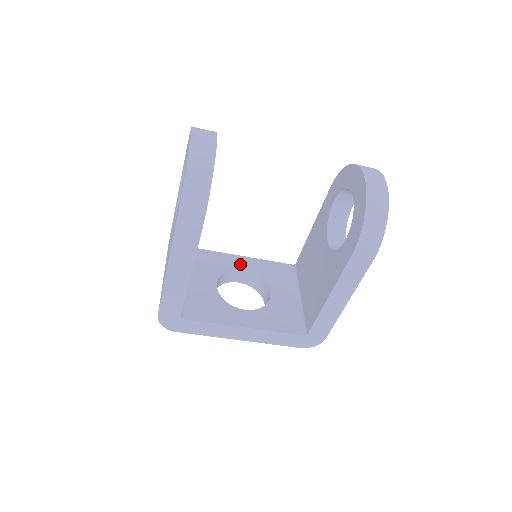
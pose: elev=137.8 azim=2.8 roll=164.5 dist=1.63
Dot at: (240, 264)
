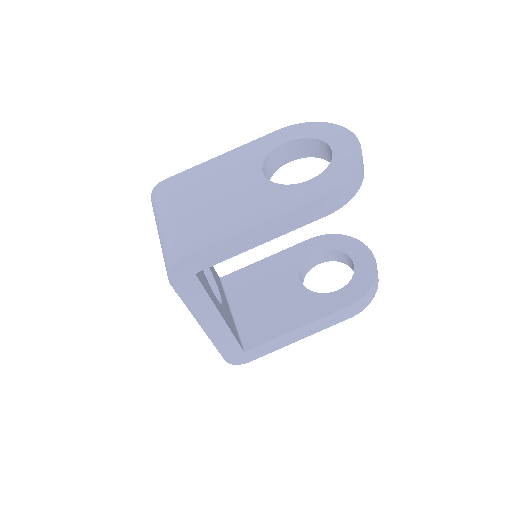
Dot at: occluded
